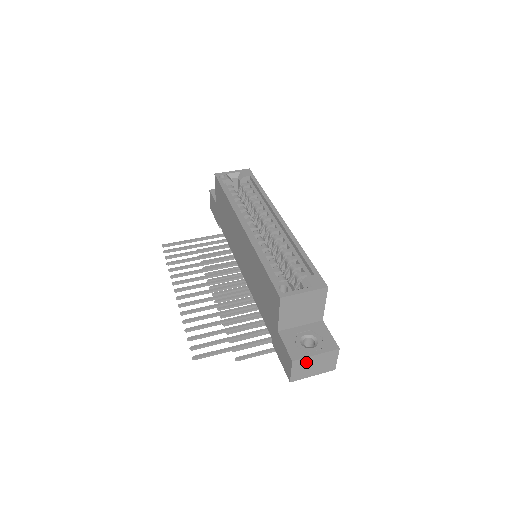
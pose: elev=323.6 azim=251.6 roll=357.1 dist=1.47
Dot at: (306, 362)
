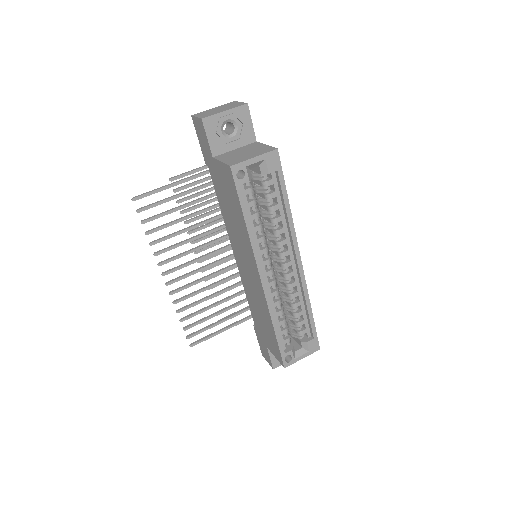
Dot at: occluded
